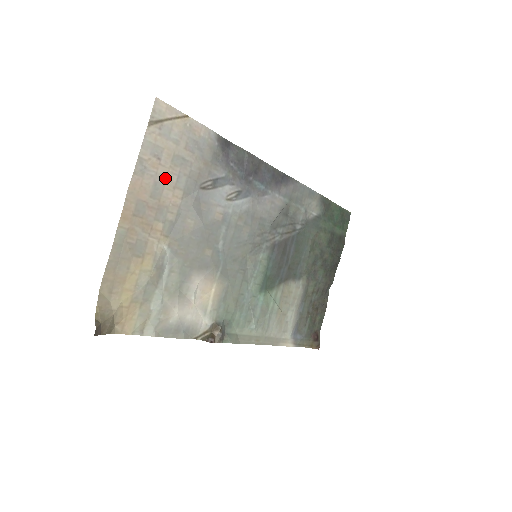
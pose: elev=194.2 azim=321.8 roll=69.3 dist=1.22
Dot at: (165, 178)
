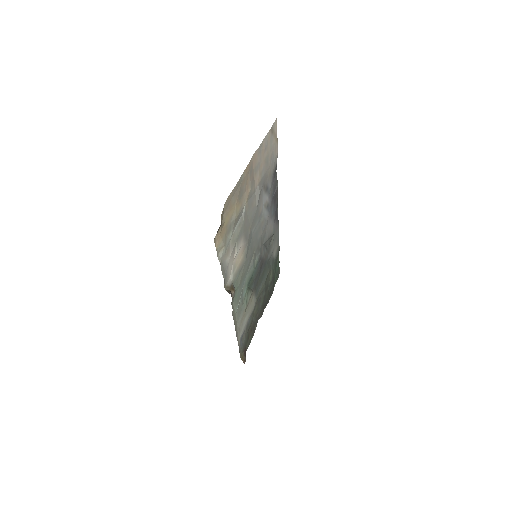
Dot at: (261, 164)
